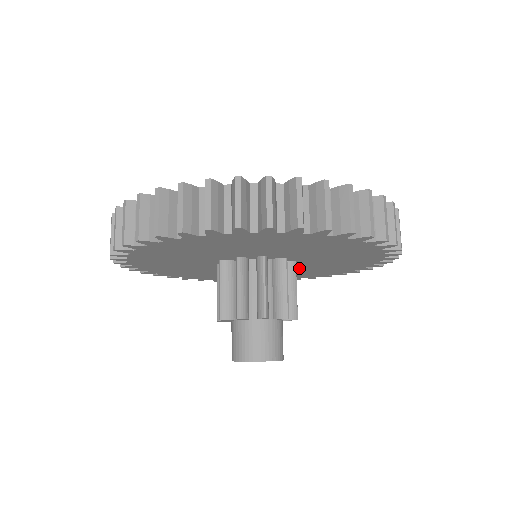
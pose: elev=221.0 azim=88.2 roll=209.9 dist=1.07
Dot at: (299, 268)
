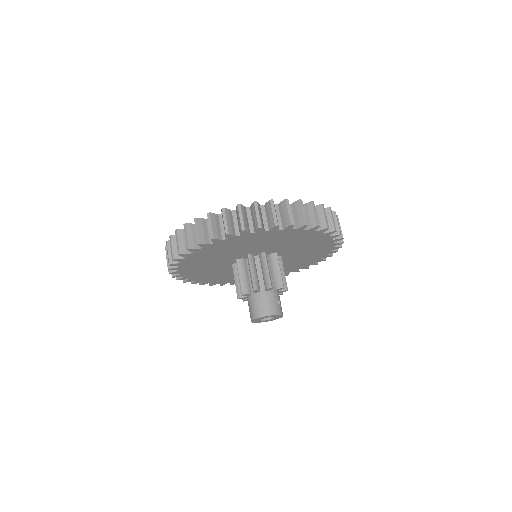
Dot at: (292, 256)
